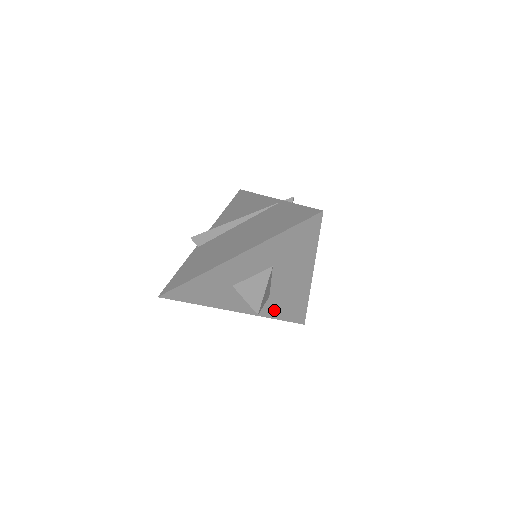
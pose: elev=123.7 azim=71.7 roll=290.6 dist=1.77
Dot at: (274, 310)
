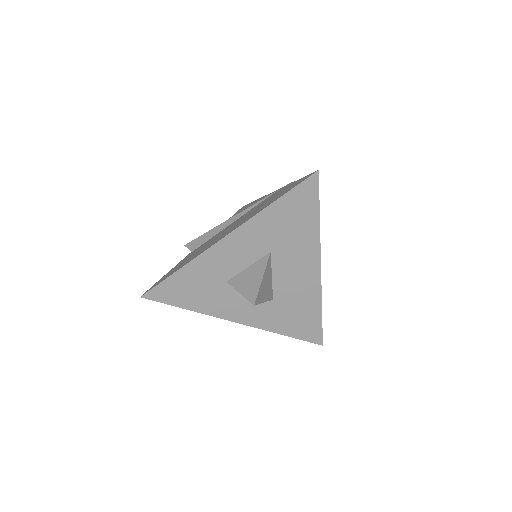
Dot at: (282, 321)
